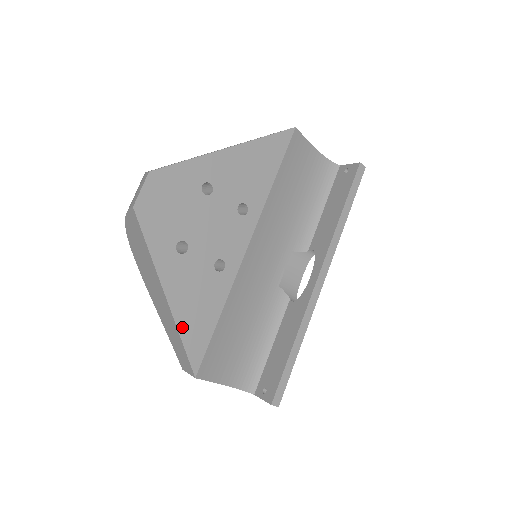
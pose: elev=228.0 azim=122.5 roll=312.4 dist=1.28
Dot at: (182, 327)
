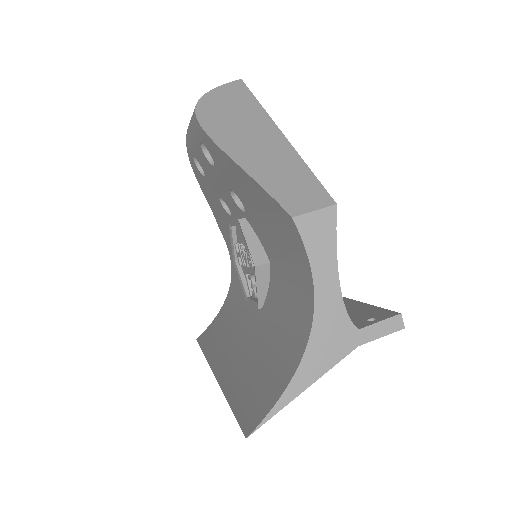
Dot at: occluded
